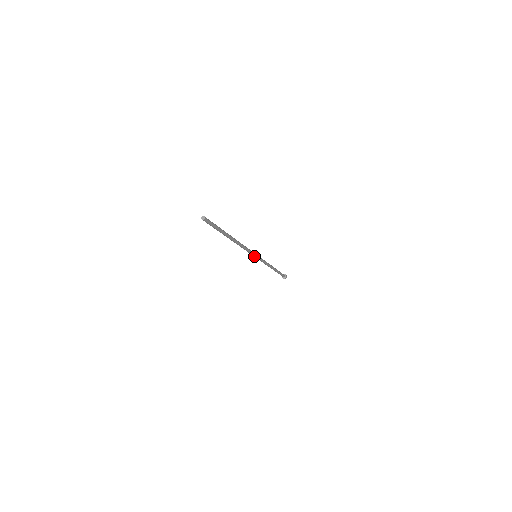
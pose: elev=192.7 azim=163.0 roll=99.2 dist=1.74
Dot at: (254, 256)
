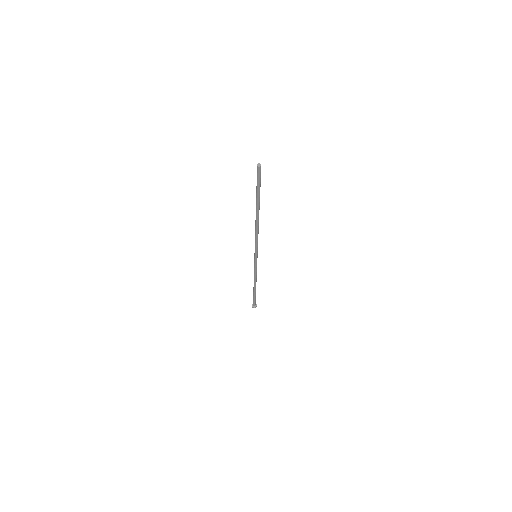
Dot at: (256, 255)
